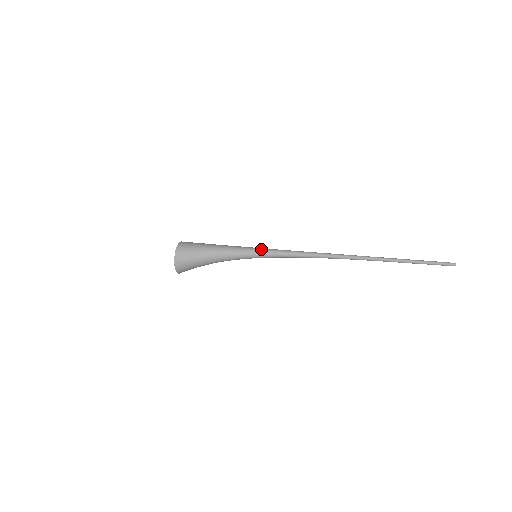
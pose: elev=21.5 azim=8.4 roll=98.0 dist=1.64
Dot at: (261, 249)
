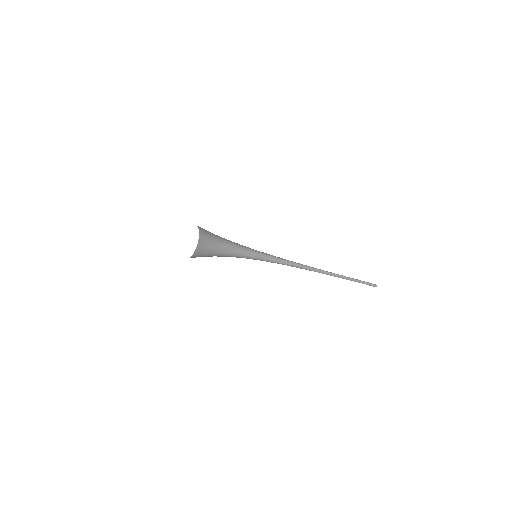
Dot at: (259, 251)
